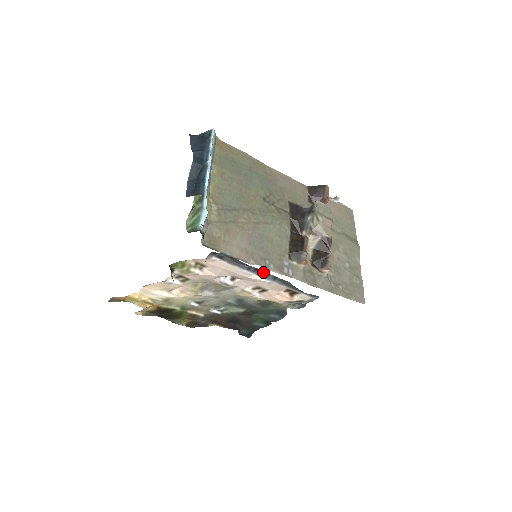
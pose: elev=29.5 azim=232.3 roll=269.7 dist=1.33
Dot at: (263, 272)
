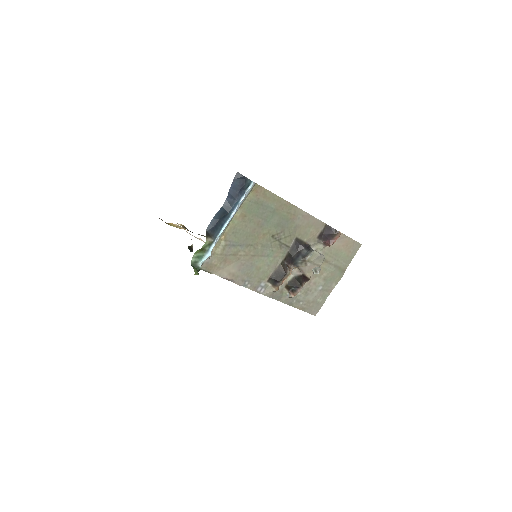
Dot at: occluded
